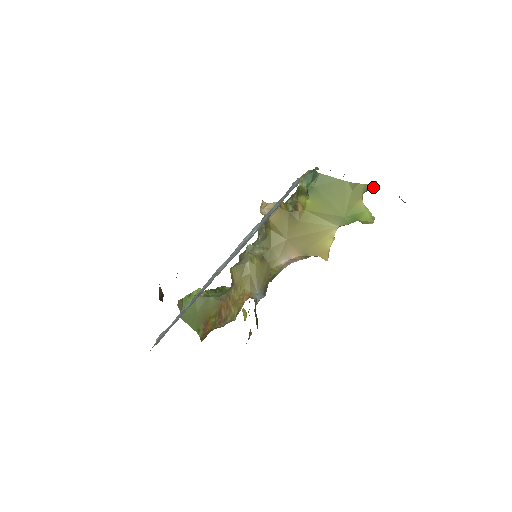
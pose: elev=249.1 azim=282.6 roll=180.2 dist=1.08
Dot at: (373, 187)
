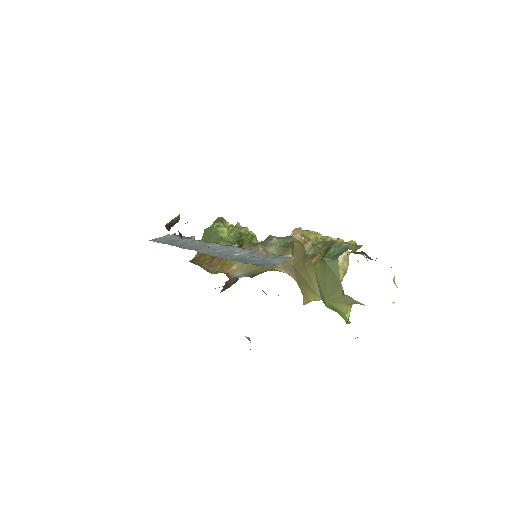
Dot at: occluded
